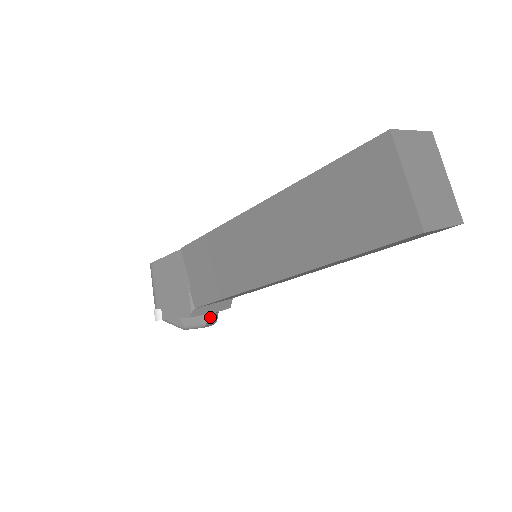
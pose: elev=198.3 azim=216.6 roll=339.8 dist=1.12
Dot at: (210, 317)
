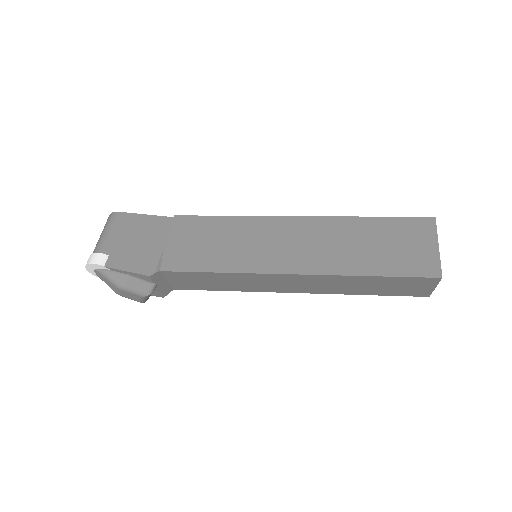
Dot at: occluded
